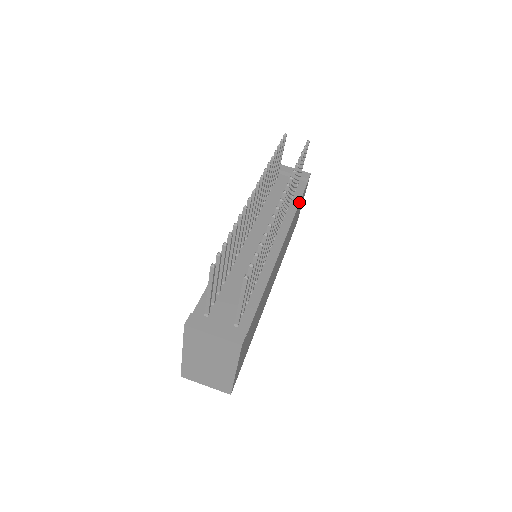
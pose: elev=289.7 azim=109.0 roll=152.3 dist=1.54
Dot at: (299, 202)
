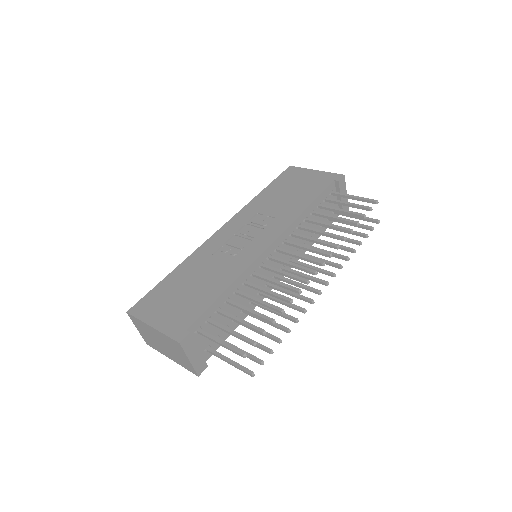
Dot at: occluded
